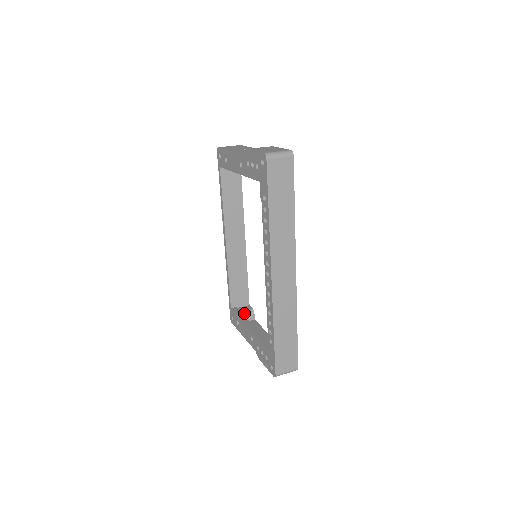
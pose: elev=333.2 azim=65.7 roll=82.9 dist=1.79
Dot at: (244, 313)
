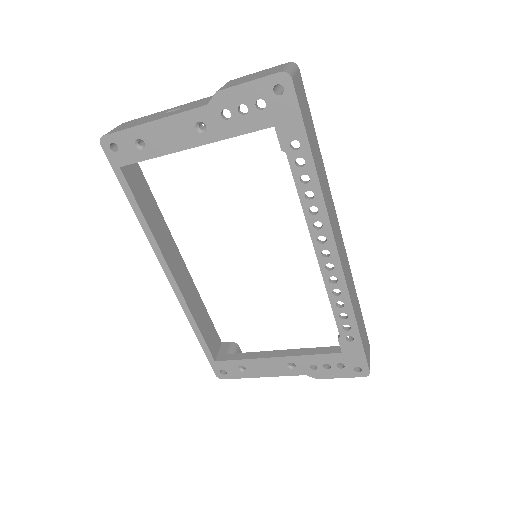
Dot at: occluded
